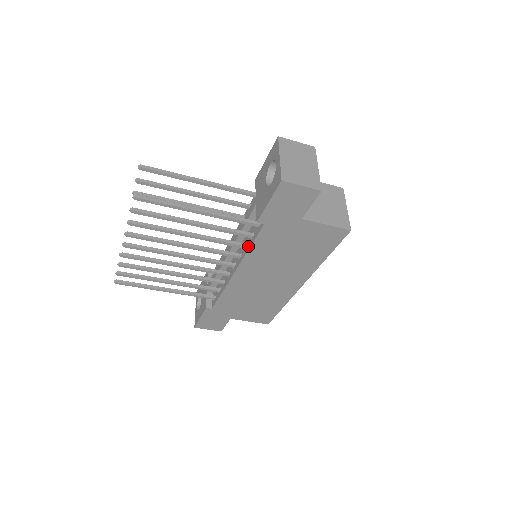
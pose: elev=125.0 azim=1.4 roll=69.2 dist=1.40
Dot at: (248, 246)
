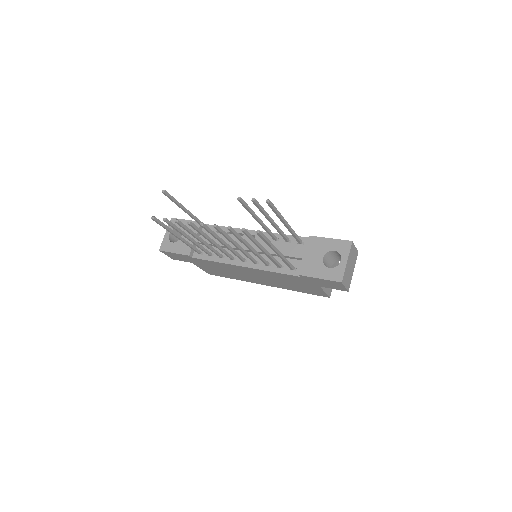
Dot at: (272, 269)
